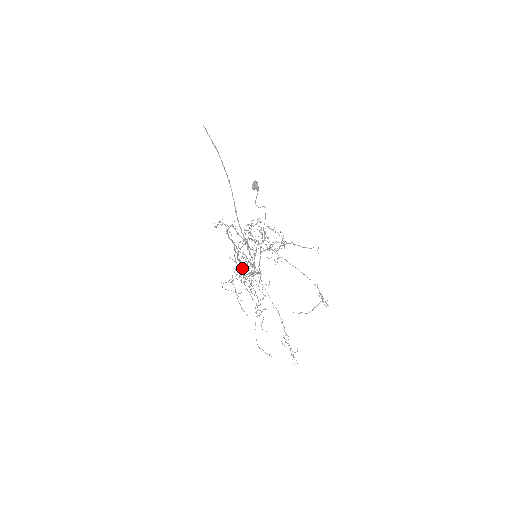
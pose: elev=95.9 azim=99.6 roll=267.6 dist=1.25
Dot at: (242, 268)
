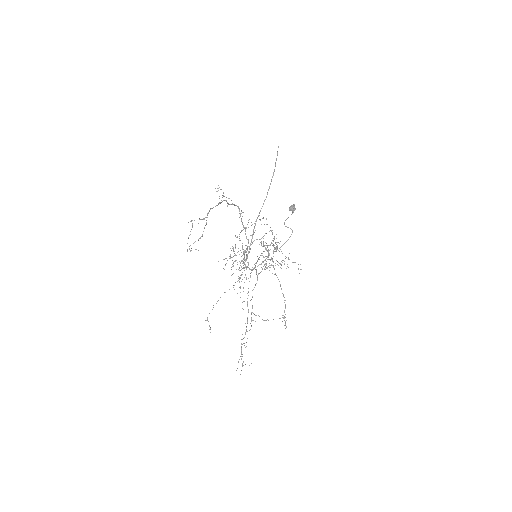
Dot at: (257, 280)
